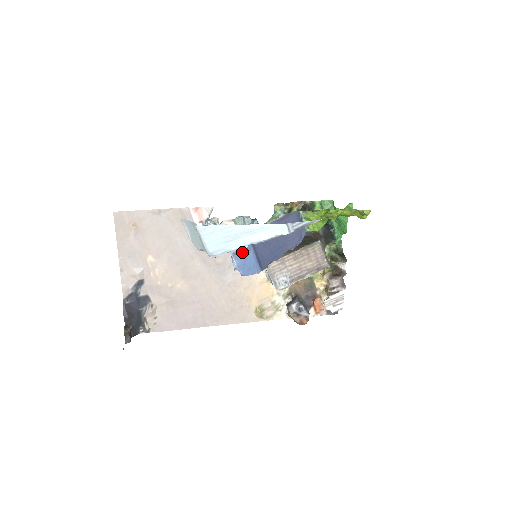
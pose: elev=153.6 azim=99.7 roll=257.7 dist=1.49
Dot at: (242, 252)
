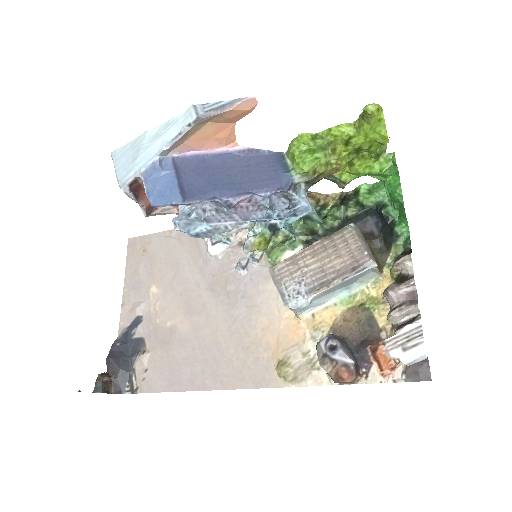
Dot at: (154, 172)
